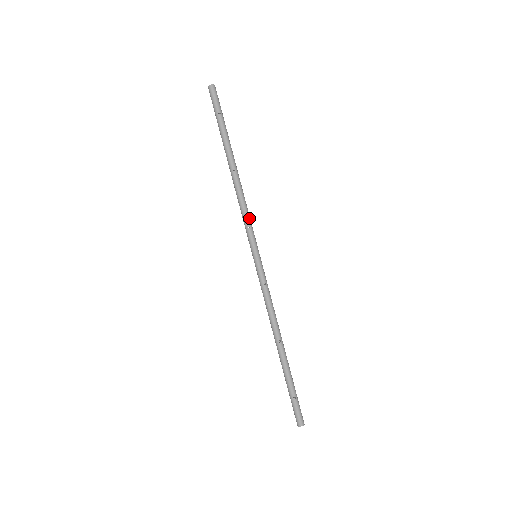
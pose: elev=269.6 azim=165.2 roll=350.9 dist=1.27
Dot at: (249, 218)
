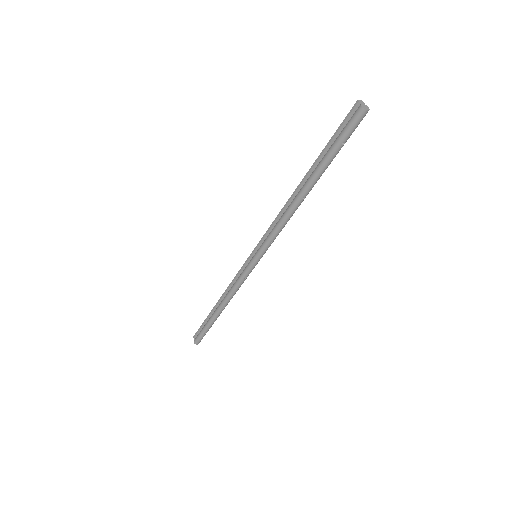
Dot at: occluded
